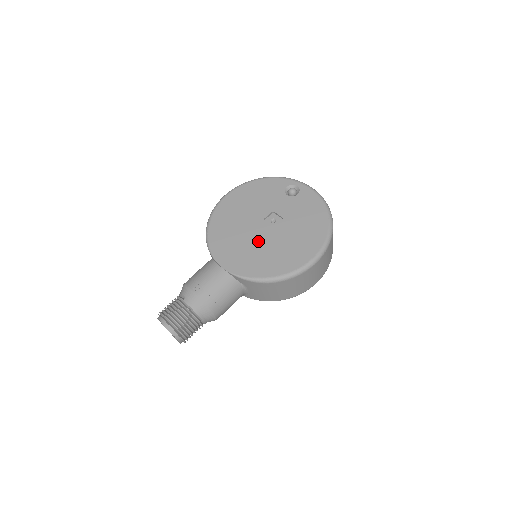
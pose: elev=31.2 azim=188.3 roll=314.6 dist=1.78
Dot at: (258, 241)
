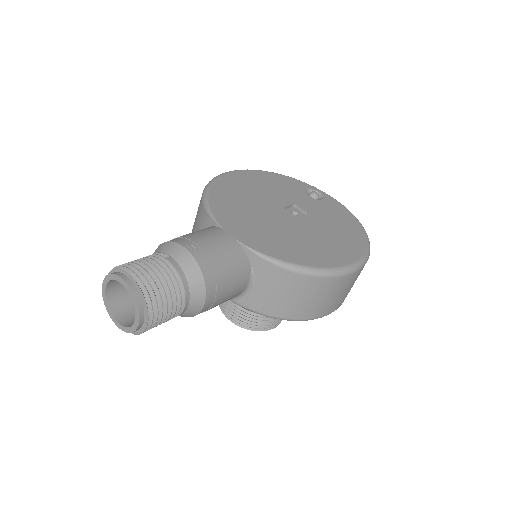
Dot at: (280, 224)
